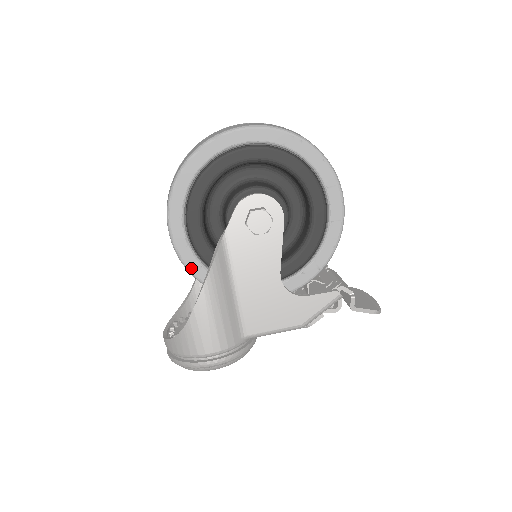
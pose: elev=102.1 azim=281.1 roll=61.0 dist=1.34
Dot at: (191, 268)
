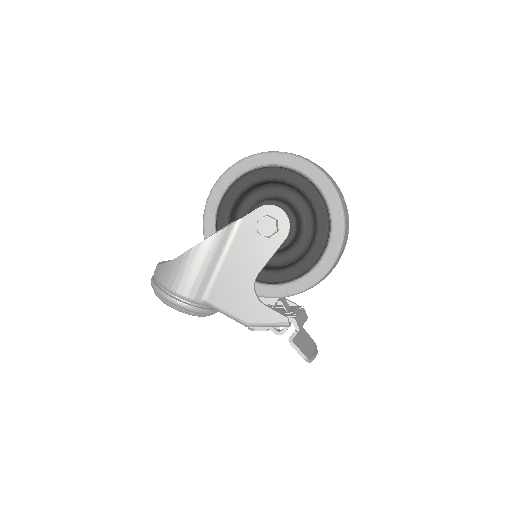
Dot at: (206, 227)
